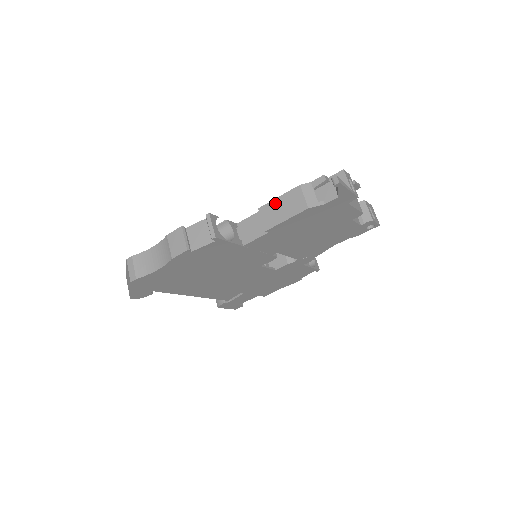
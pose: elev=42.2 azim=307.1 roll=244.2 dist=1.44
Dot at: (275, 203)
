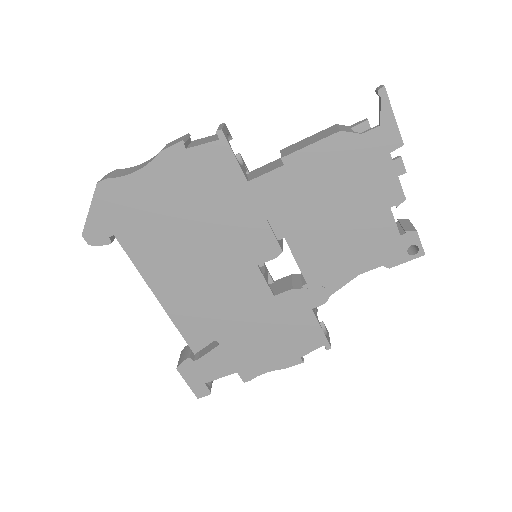
Dot at: (302, 141)
